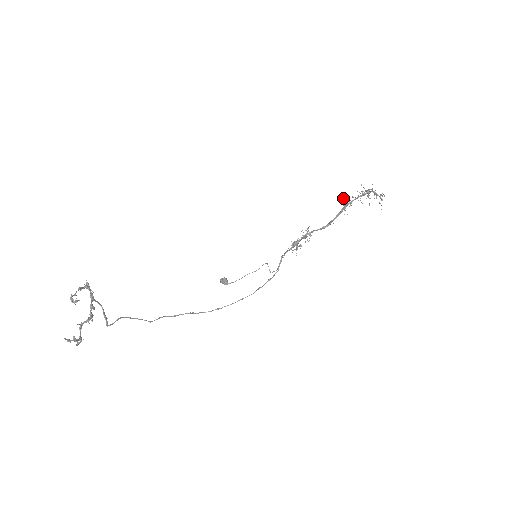
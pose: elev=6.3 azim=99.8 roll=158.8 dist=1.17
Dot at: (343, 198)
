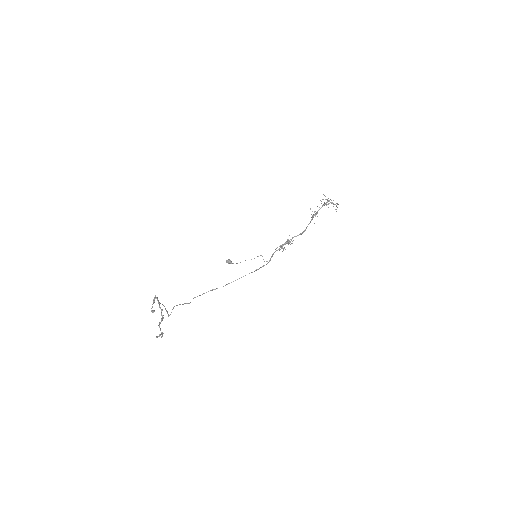
Dot at: (312, 211)
